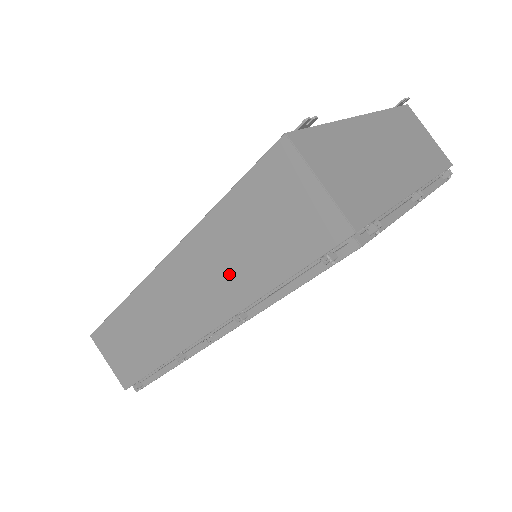
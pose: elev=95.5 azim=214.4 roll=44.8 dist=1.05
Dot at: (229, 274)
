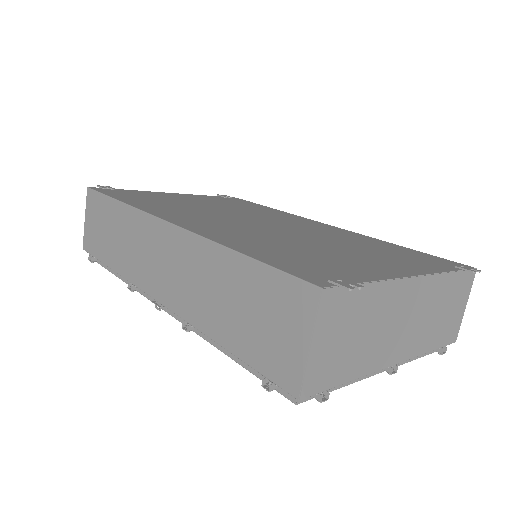
Dot at: (204, 297)
